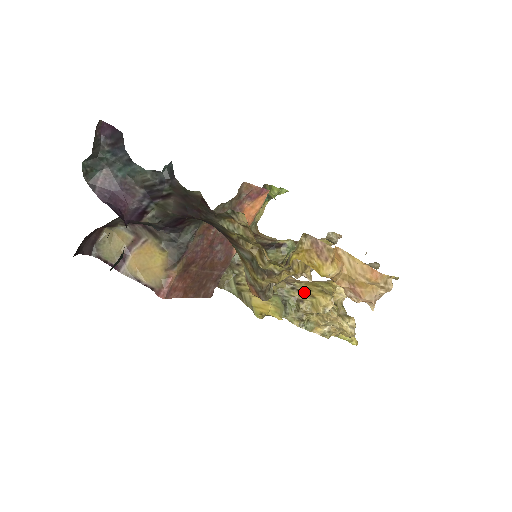
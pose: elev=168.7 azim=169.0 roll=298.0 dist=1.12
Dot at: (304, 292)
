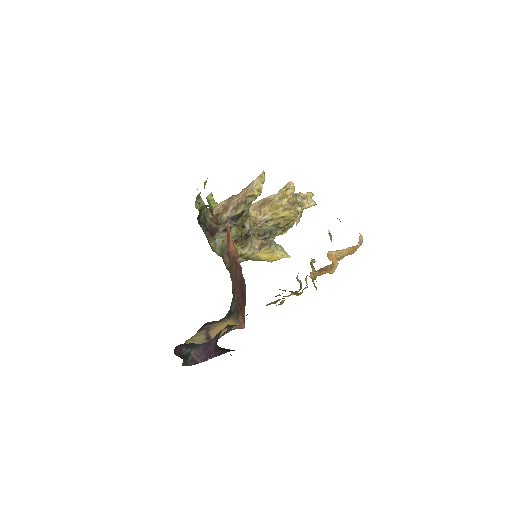
Dot at: (275, 219)
